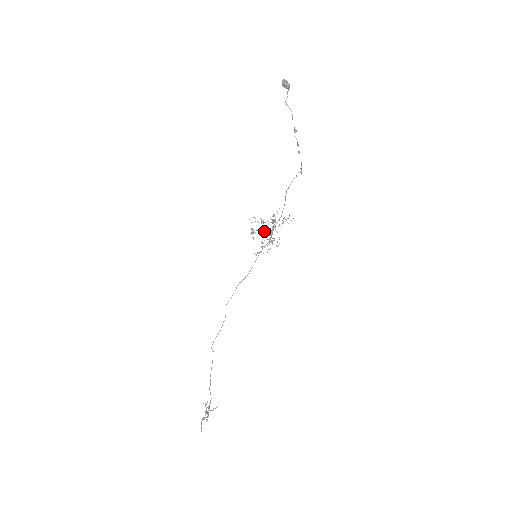
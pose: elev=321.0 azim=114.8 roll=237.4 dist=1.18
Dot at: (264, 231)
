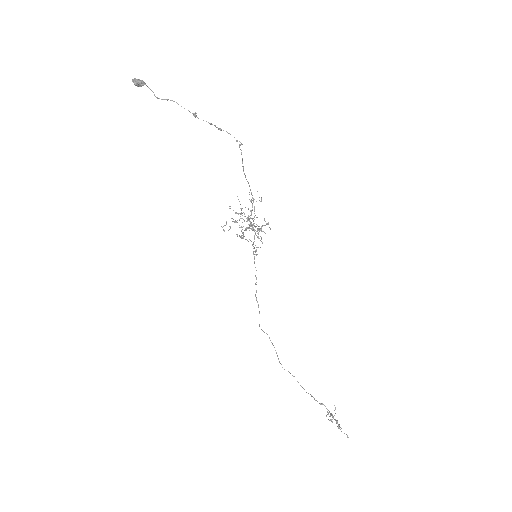
Dot at: (247, 227)
